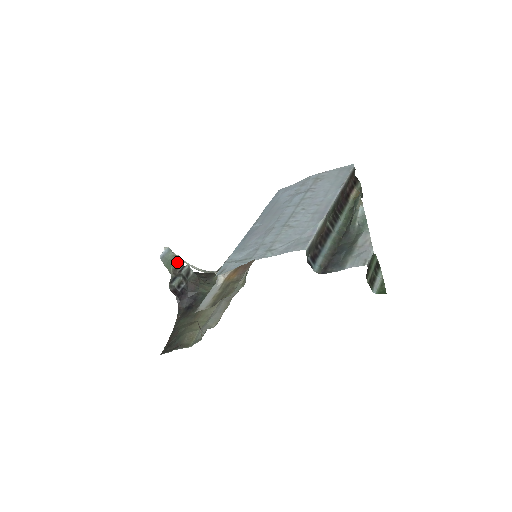
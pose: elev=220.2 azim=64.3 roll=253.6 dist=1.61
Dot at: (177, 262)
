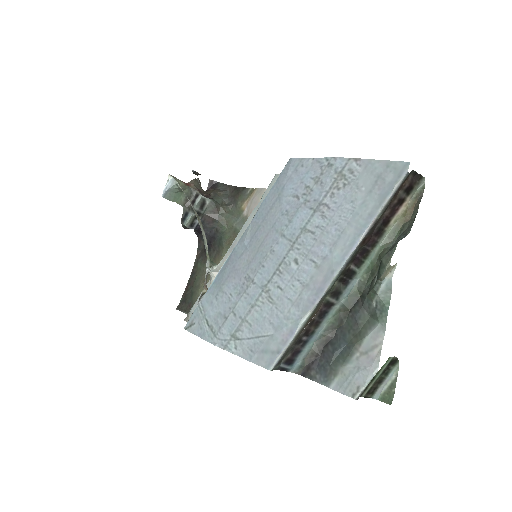
Dot at: (189, 187)
